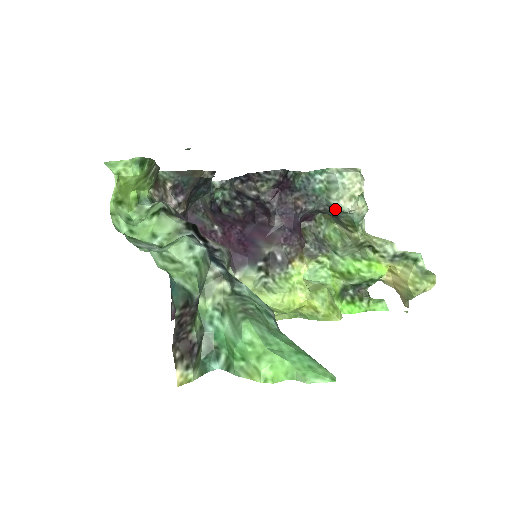
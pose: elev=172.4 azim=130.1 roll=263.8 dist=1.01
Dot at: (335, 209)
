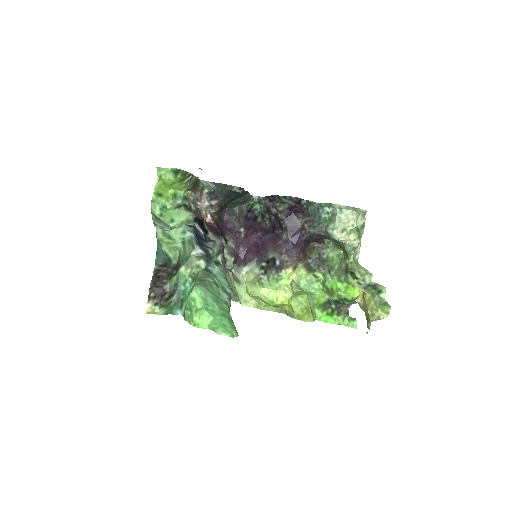
Dot at: (330, 236)
